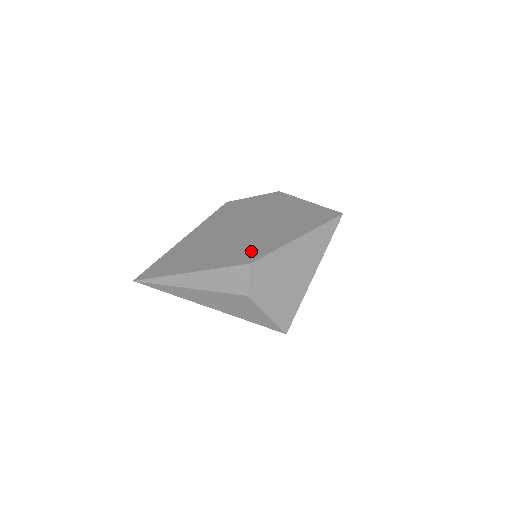
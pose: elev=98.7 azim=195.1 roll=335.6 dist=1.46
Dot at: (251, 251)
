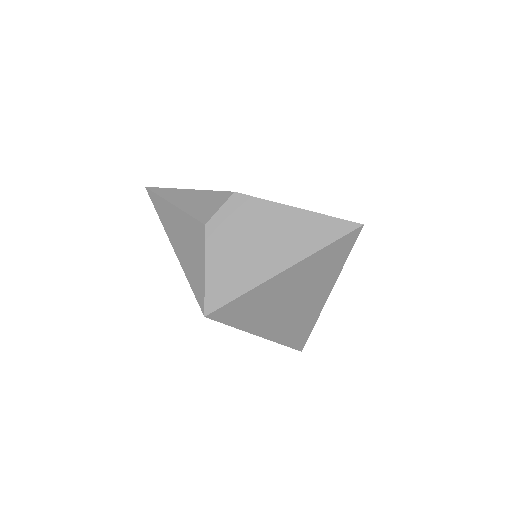
Dot at: occluded
